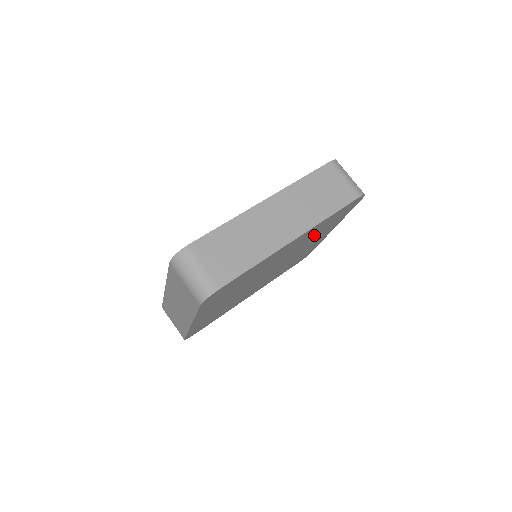
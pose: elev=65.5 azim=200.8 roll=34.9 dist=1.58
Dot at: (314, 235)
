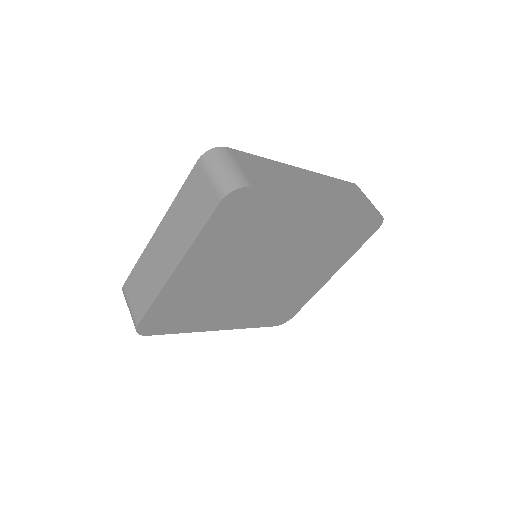
Dot at: (326, 246)
